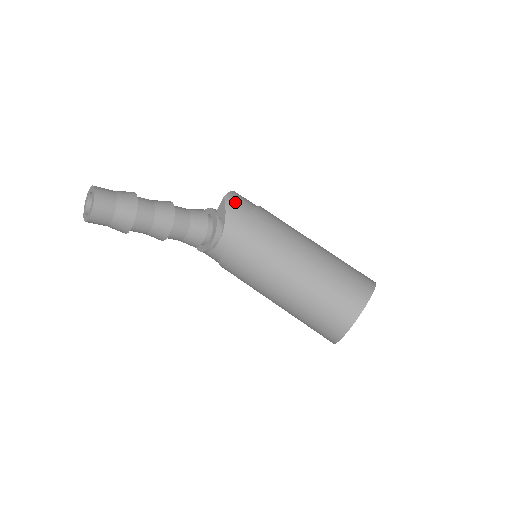
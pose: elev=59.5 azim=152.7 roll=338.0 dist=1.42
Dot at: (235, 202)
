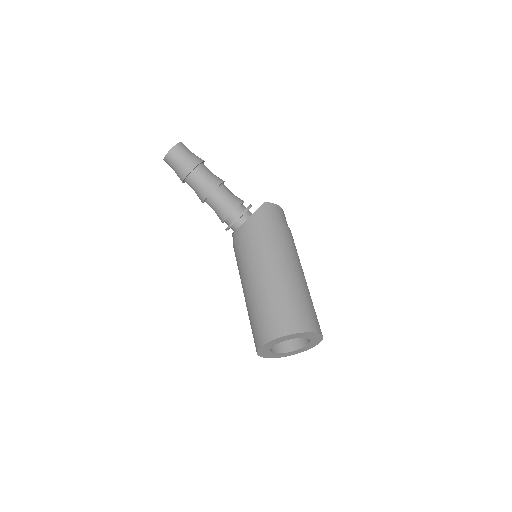
Dot at: (268, 210)
